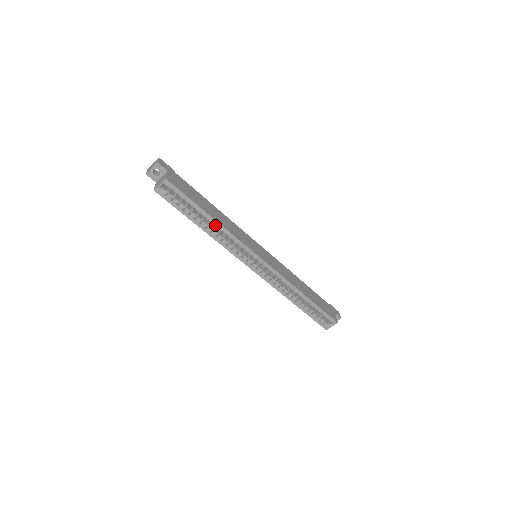
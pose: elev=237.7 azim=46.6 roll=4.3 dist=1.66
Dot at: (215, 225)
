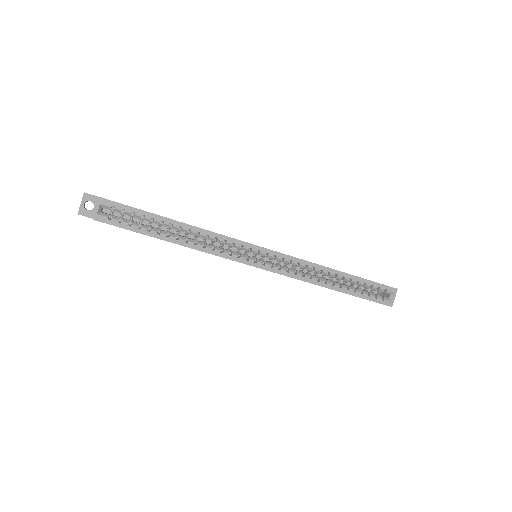
Dot at: (186, 230)
